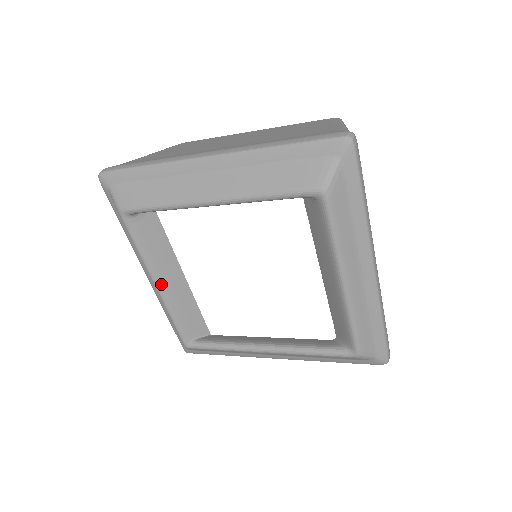
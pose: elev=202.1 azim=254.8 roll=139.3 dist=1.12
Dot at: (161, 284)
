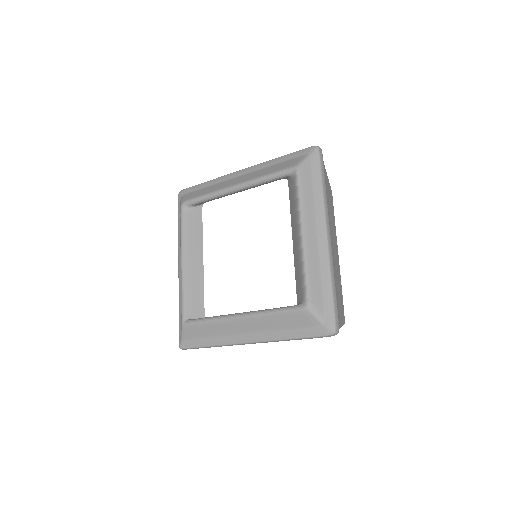
Dot at: (186, 261)
